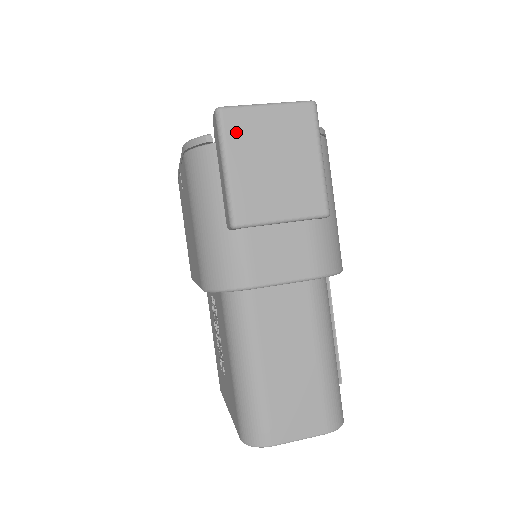
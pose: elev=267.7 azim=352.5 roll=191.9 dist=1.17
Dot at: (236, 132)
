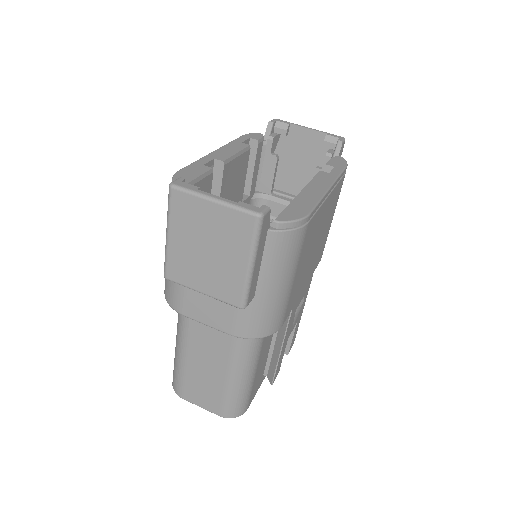
Dot at: (180, 212)
